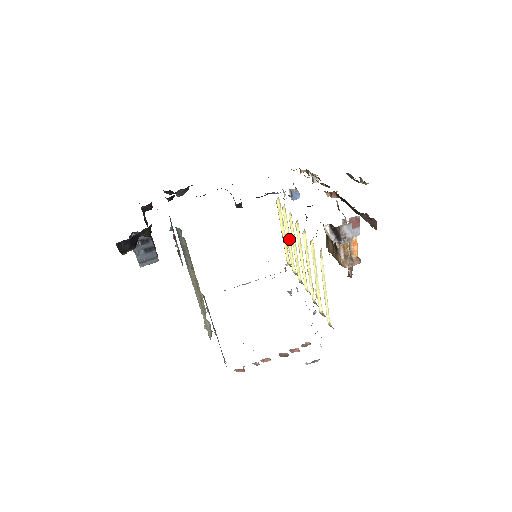
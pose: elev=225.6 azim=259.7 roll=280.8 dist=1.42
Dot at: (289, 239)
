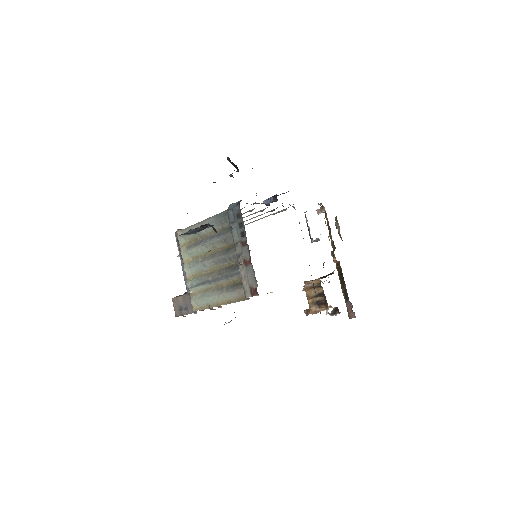
Dot at: occluded
